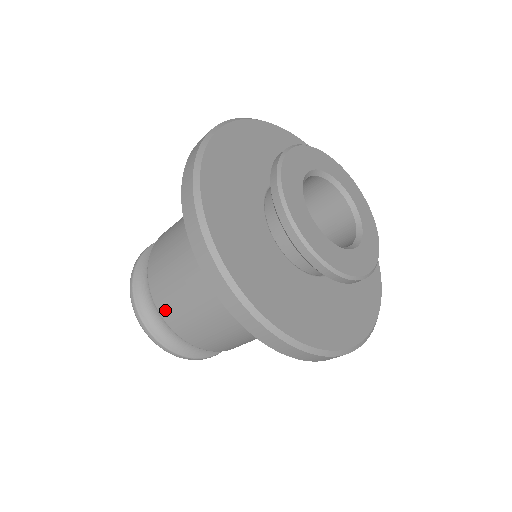
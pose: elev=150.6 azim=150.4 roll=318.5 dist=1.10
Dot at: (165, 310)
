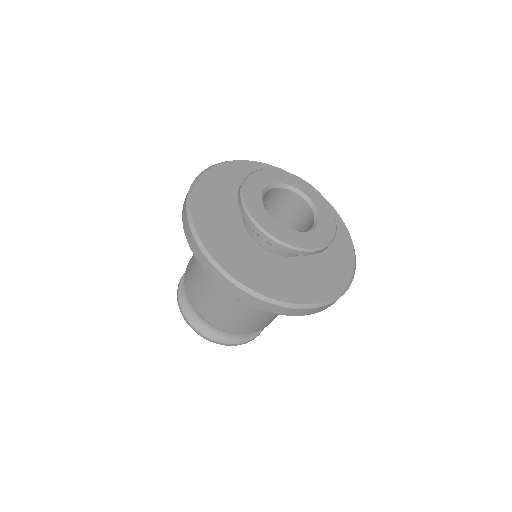
Dot at: (187, 270)
